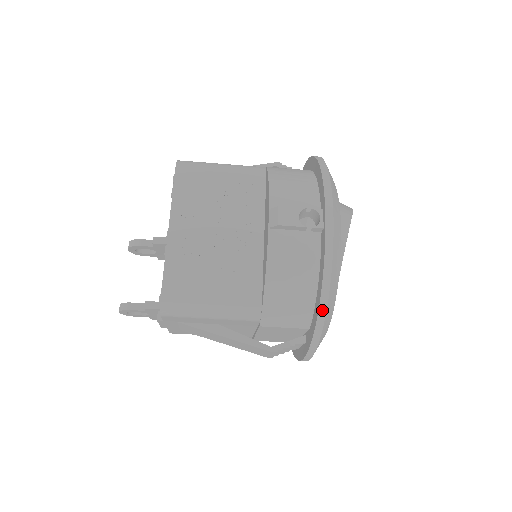
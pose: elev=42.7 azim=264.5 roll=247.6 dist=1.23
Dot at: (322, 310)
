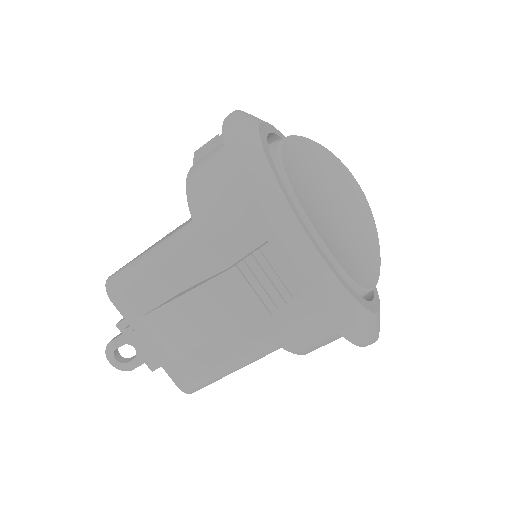
Dot at: (232, 156)
